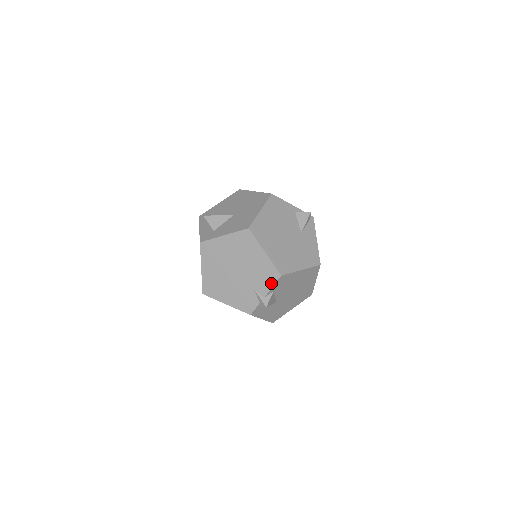
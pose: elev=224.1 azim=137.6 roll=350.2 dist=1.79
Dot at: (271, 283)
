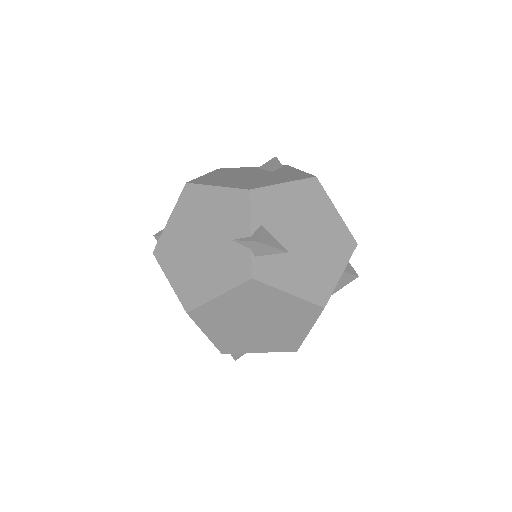
Dot at: (245, 211)
